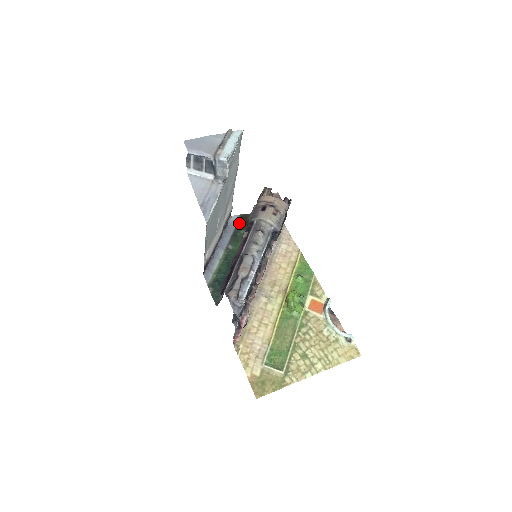
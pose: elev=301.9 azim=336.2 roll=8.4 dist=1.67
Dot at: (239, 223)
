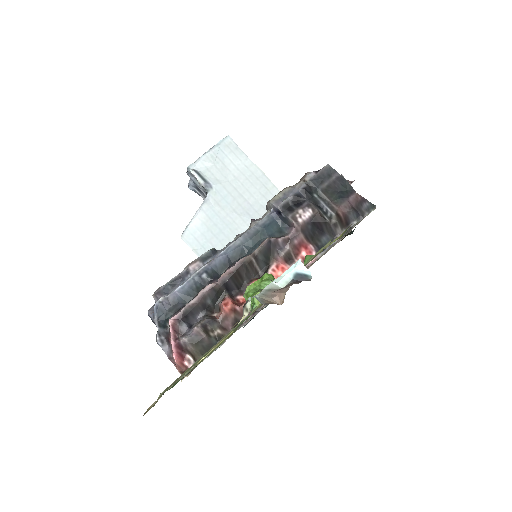
Dot at: occluded
